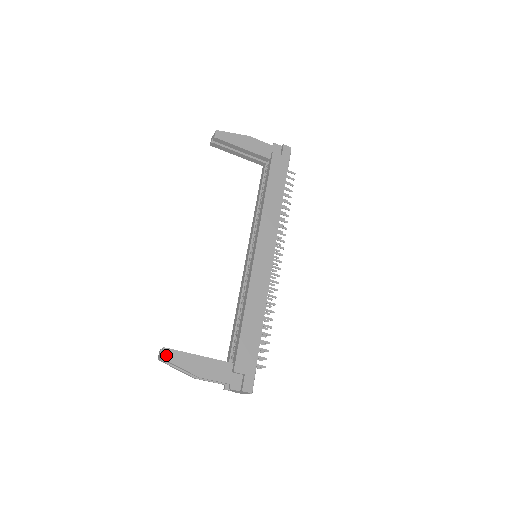
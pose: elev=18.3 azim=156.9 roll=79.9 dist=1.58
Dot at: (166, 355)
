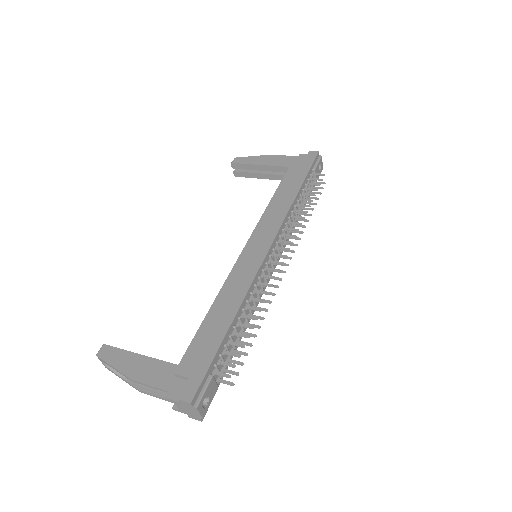
Dot at: (102, 352)
